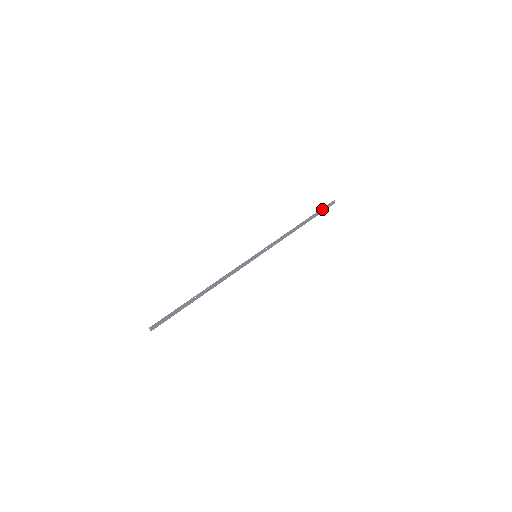
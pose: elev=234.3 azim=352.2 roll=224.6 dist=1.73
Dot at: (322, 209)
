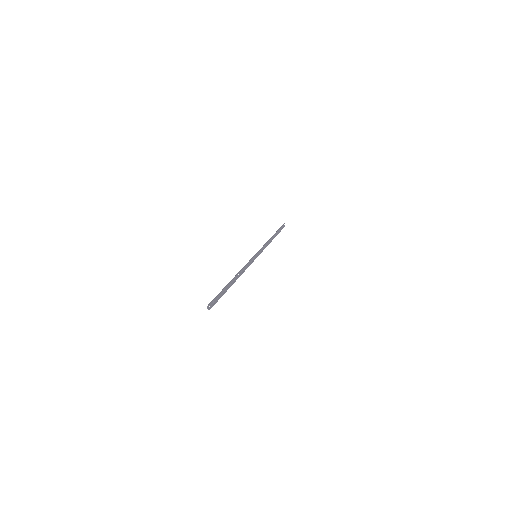
Dot at: (280, 228)
